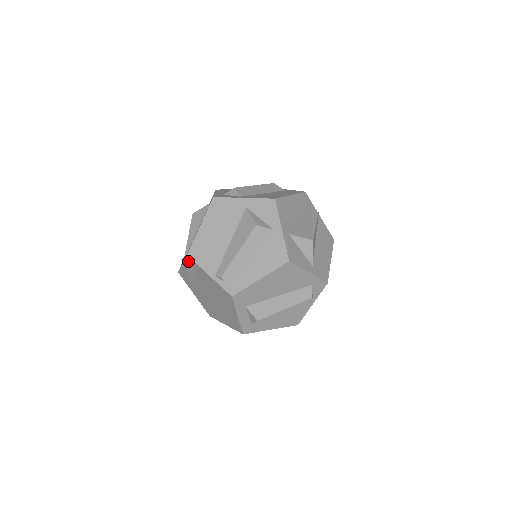
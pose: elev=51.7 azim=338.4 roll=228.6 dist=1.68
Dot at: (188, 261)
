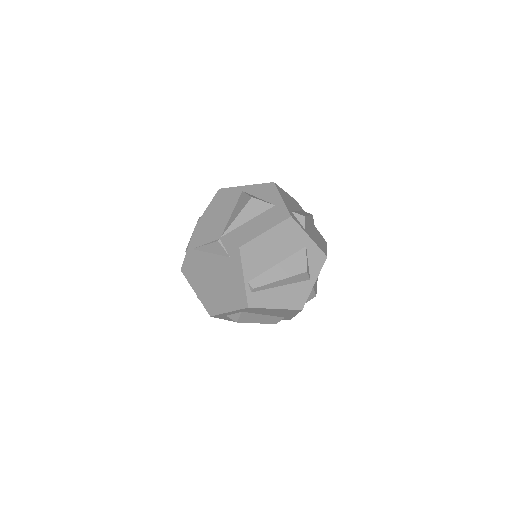
Dot at: (231, 248)
